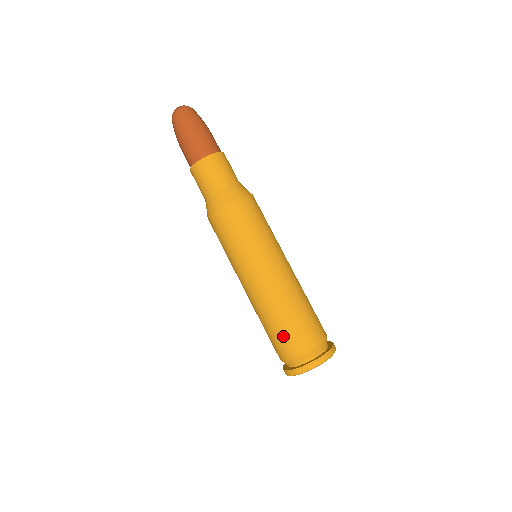
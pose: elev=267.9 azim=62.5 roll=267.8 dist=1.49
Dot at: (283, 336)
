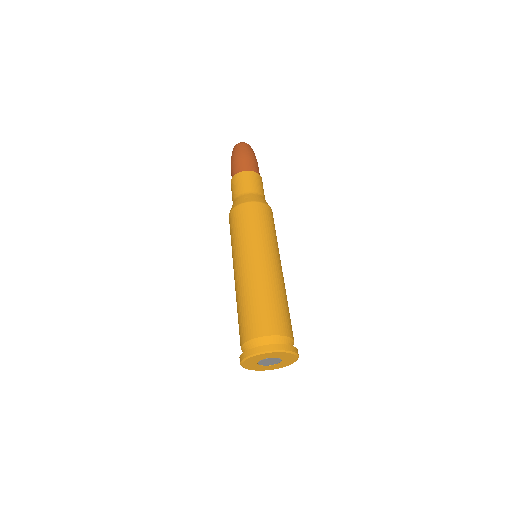
Dot at: (251, 315)
